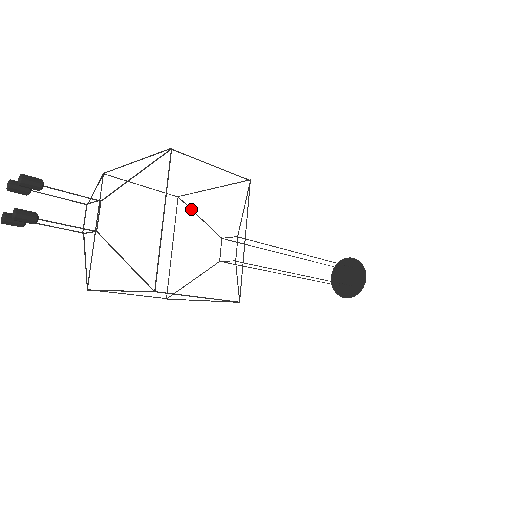
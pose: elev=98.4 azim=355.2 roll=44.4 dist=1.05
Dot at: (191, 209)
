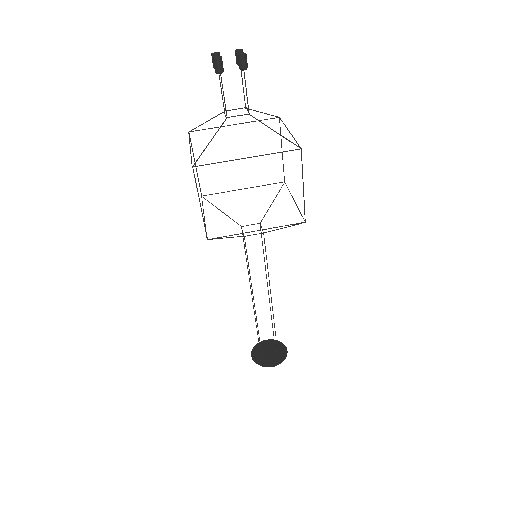
Dot at: occluded
